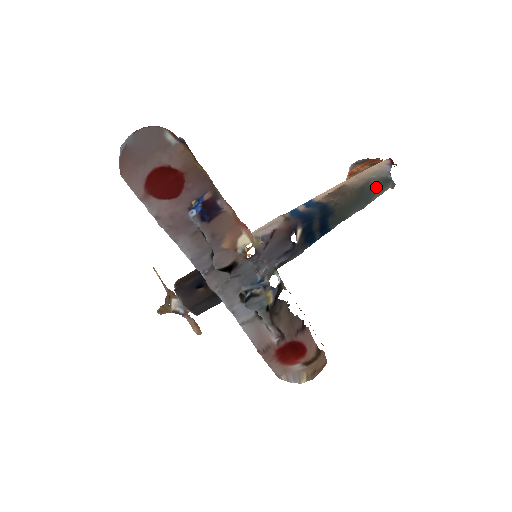
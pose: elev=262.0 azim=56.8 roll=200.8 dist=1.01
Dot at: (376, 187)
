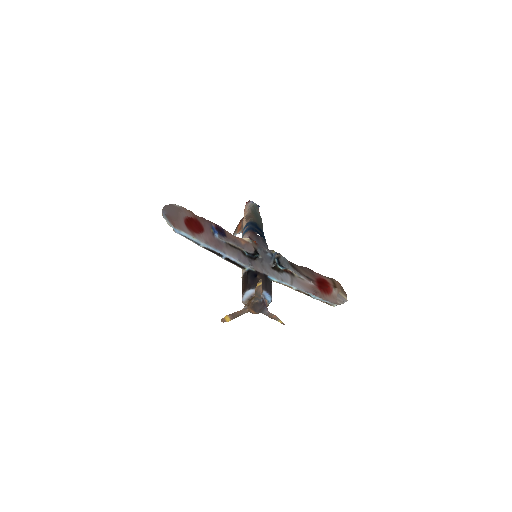
Dot at: (256, 210)
